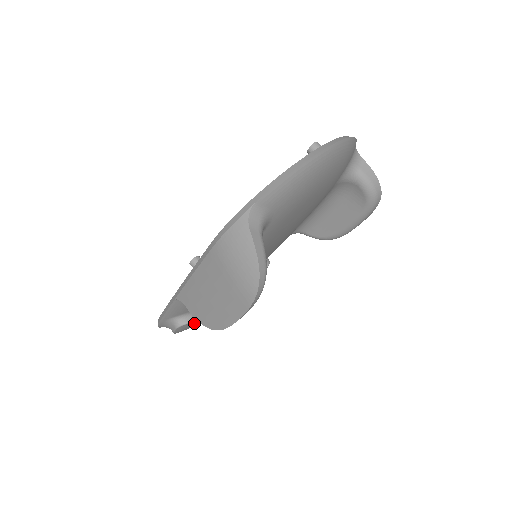
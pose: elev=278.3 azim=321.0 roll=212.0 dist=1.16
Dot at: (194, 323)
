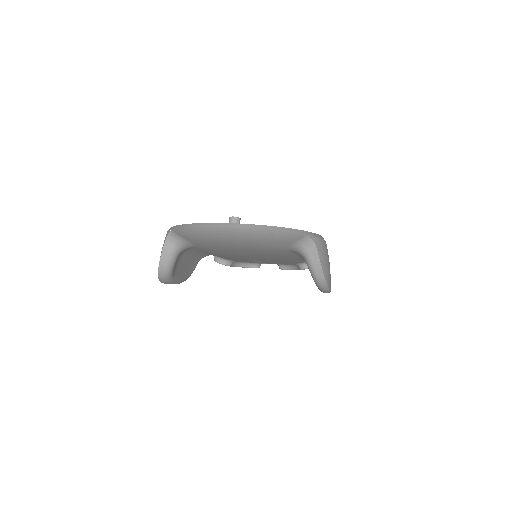
Dot at: occluded
